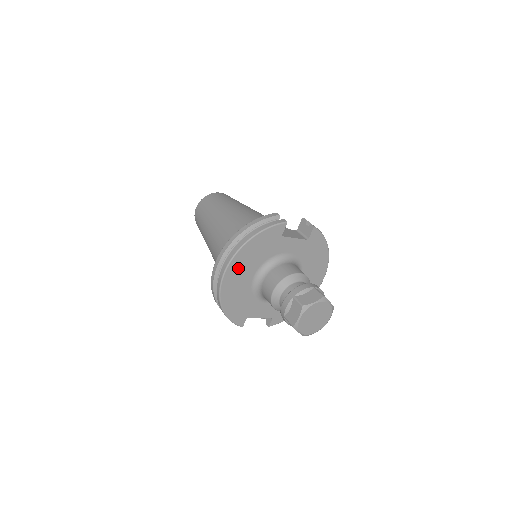
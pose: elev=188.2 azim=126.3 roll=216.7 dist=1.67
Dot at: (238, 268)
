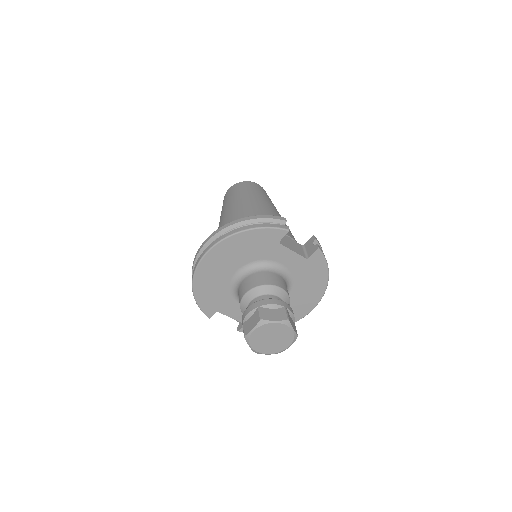
Dot at: (221, 256)
